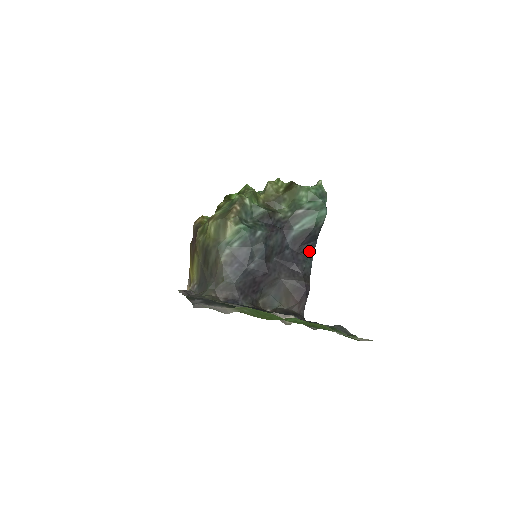
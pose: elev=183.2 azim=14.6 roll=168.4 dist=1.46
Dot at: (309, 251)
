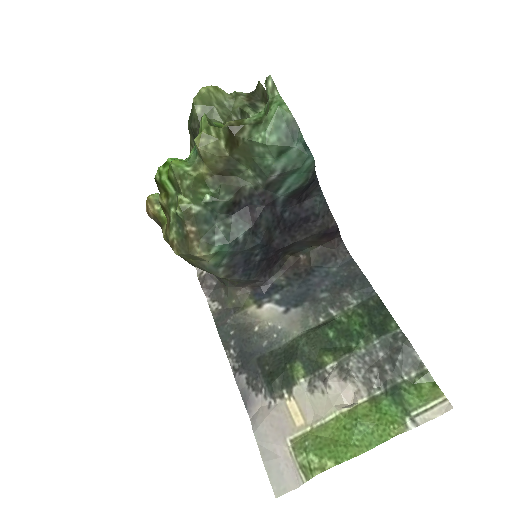
Dot at: (313, 190)
